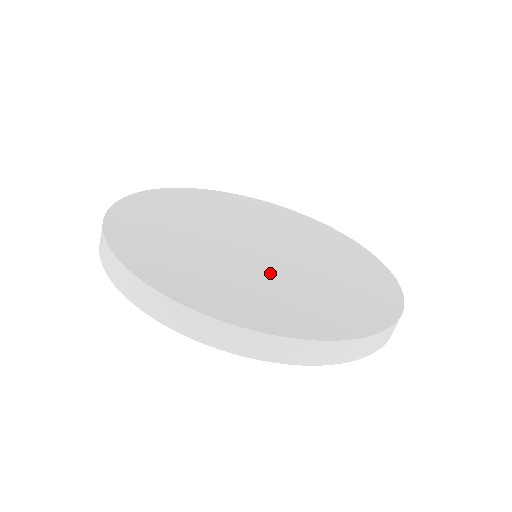
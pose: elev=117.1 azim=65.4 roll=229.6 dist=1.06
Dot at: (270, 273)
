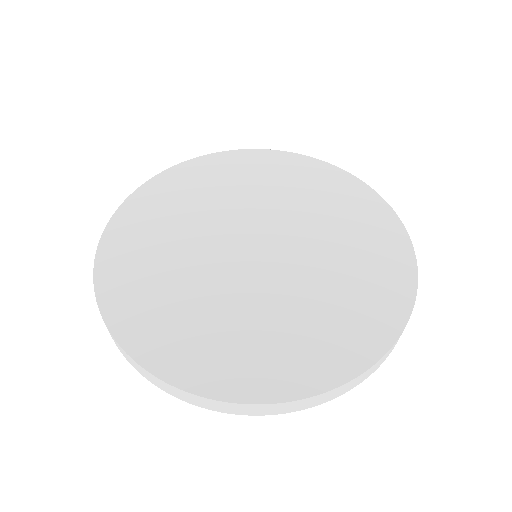
Dot at: (295, 287)
